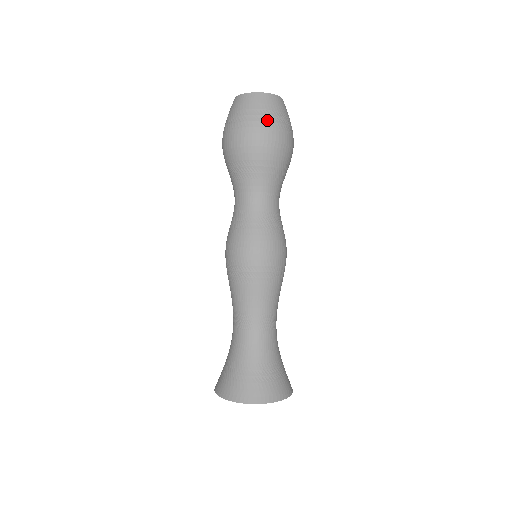
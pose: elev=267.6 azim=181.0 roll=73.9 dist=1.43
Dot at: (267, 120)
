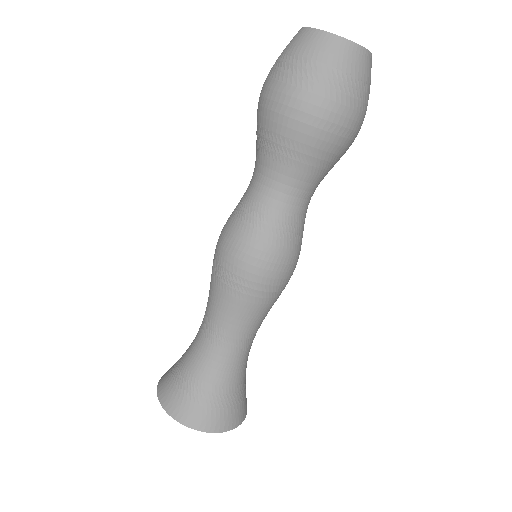
Dot at: (315, 80)
